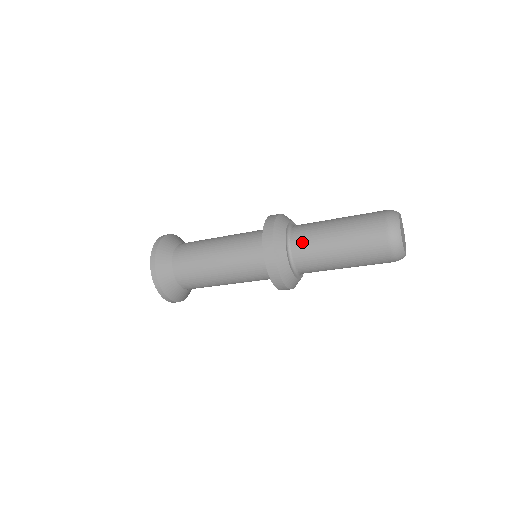
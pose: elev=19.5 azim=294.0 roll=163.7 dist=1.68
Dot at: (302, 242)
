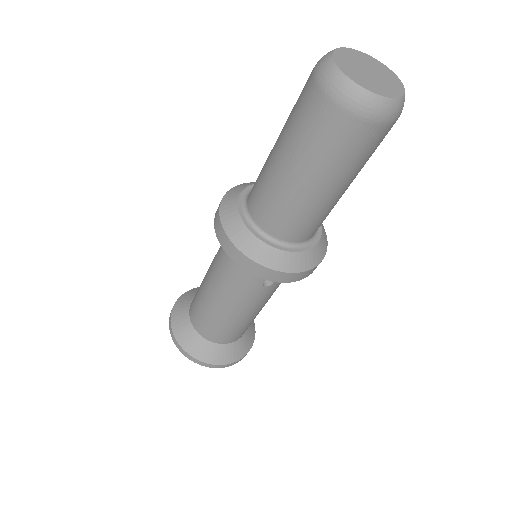
Dot at: (254, 192)
